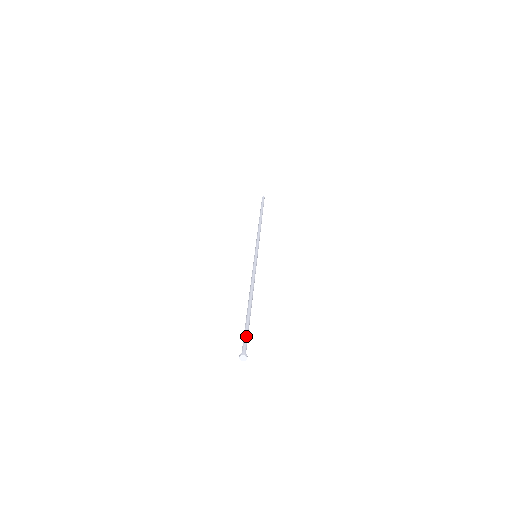
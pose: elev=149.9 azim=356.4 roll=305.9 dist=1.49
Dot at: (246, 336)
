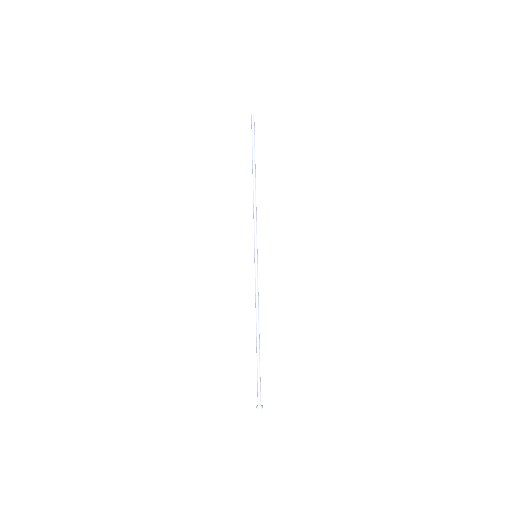
Dot at: (260, 384)
